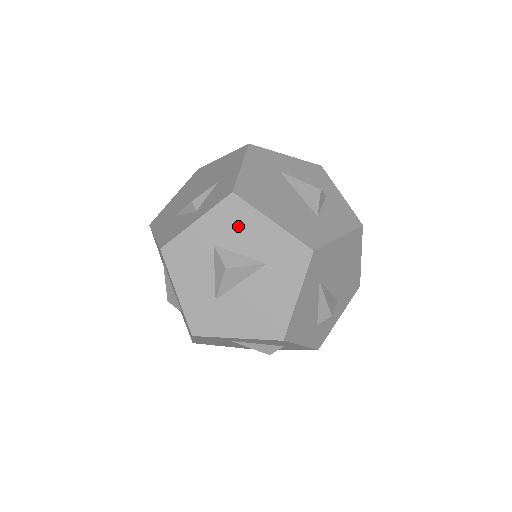
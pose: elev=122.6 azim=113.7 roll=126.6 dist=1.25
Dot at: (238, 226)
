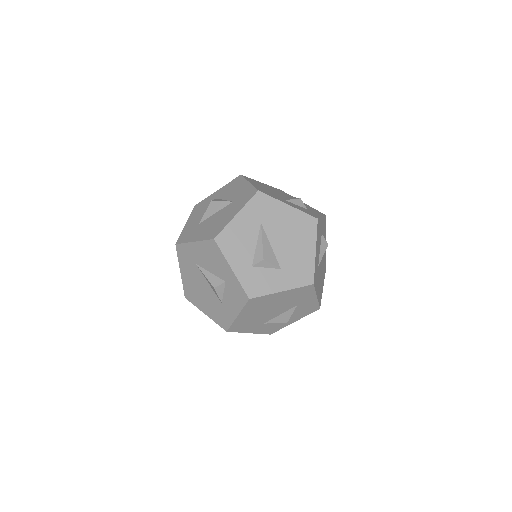
Dot at: (233, 188)
